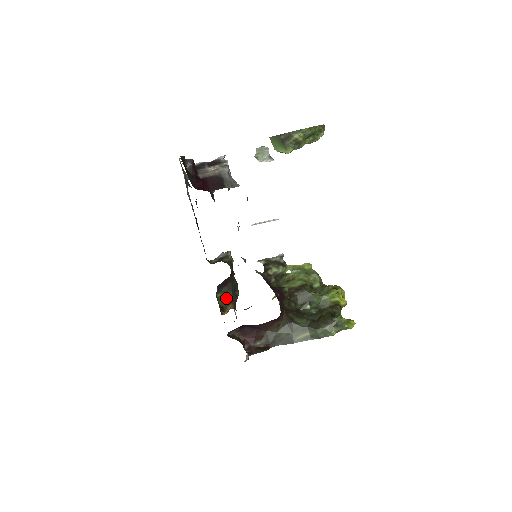
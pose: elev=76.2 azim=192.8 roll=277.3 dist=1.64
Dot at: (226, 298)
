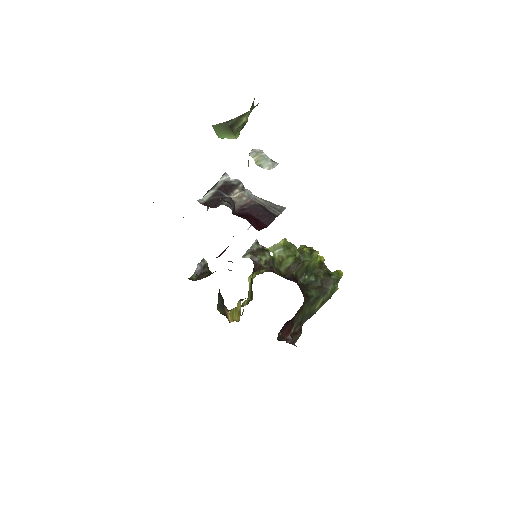
Dot at: (220, 305)
